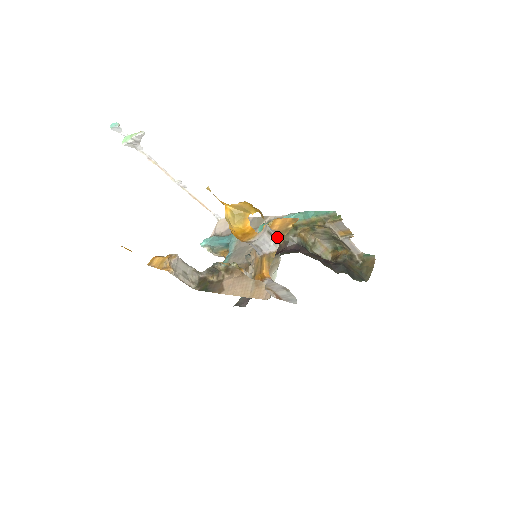
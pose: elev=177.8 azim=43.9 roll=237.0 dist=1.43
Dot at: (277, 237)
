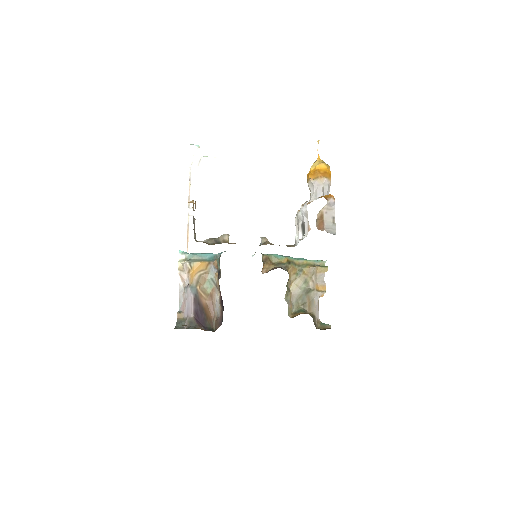
Dot at: occluded
